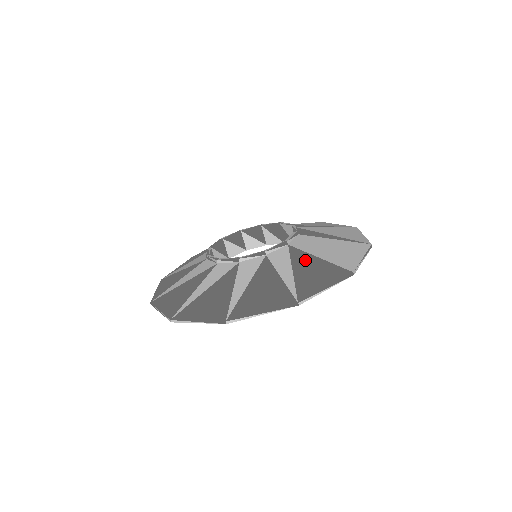
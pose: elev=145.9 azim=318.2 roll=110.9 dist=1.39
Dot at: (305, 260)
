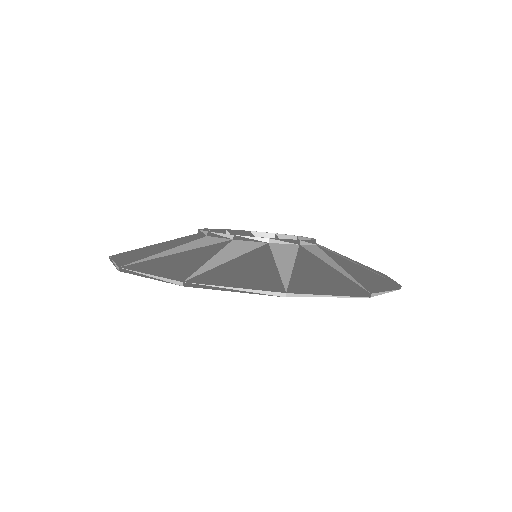
Dot at: occluded
